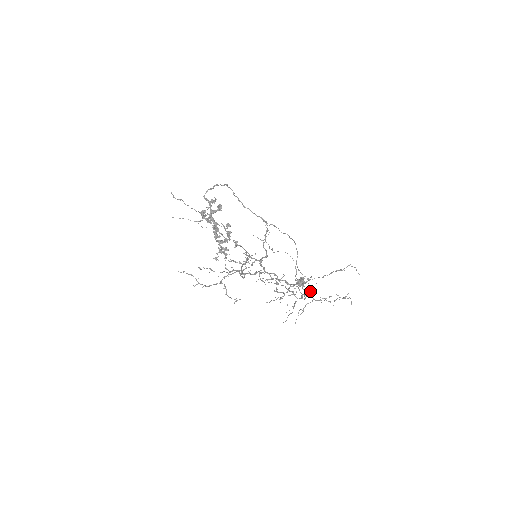
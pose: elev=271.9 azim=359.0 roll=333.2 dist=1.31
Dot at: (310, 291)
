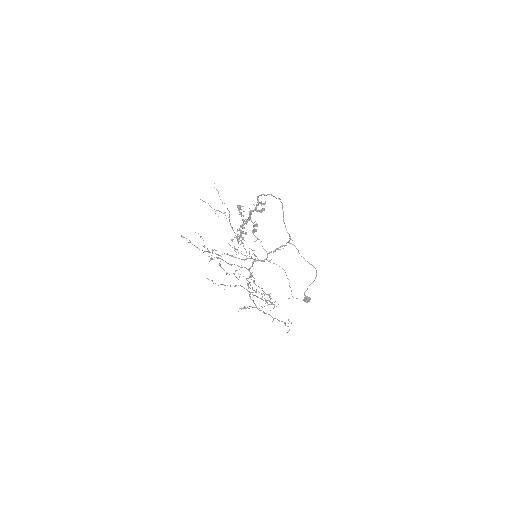
Dot at: occluded
